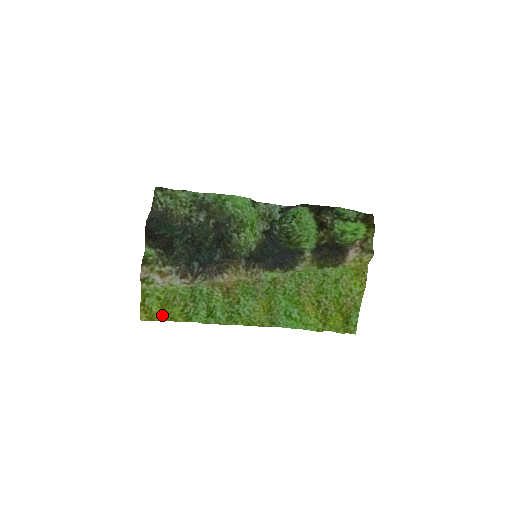
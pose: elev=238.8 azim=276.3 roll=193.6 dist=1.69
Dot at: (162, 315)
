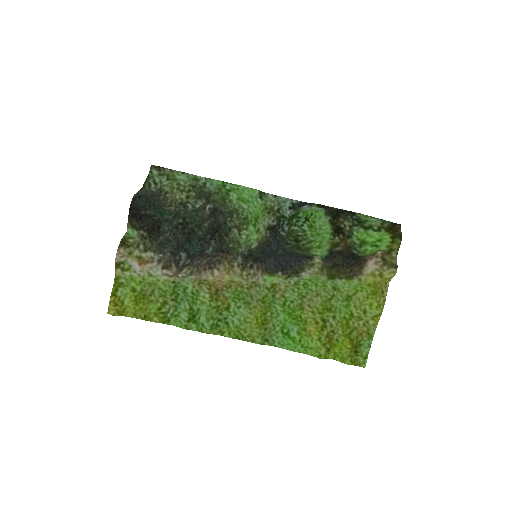
Dot at: (135, 311)
